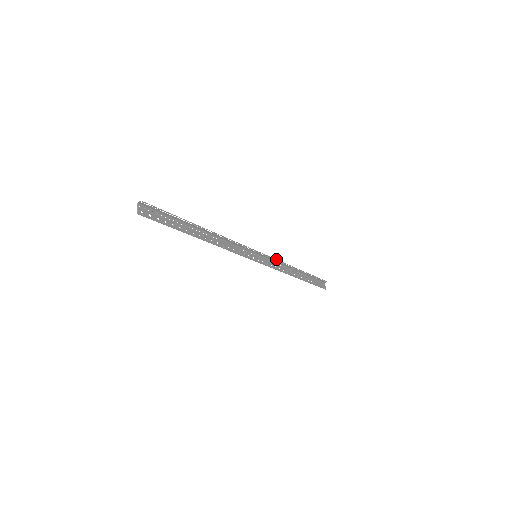
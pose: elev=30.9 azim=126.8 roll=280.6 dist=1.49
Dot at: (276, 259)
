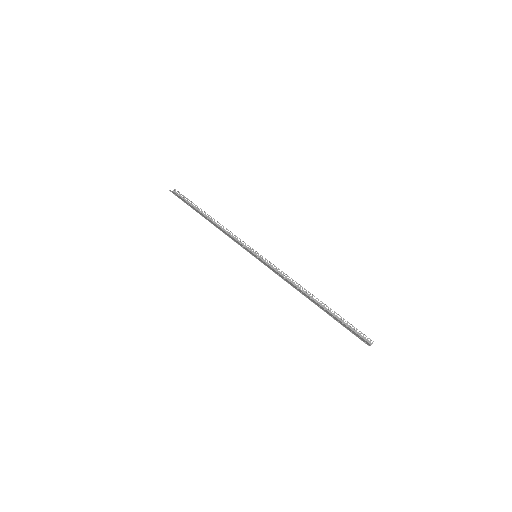
Dot at: (281, 271)
